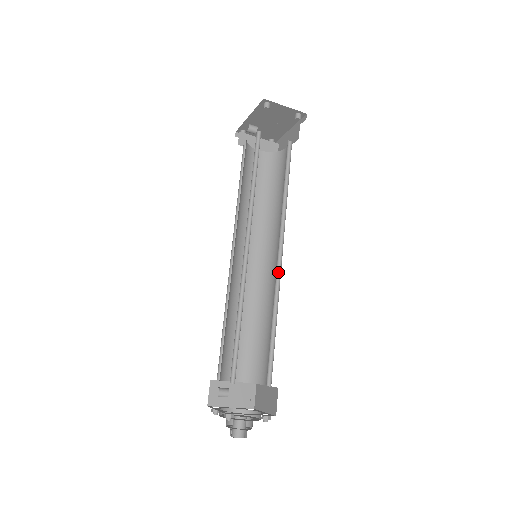
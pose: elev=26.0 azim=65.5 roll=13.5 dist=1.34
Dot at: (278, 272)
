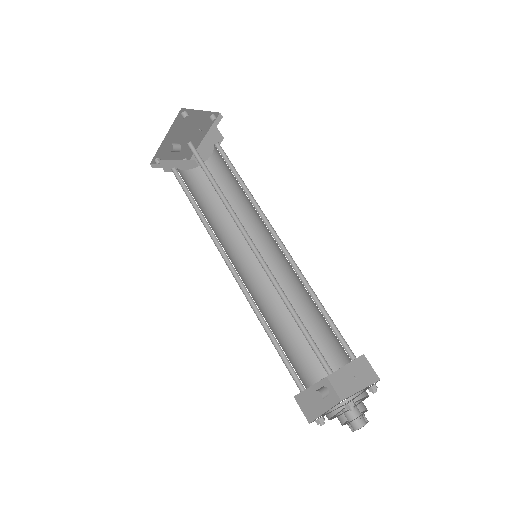
Dot at: (287, 257)
